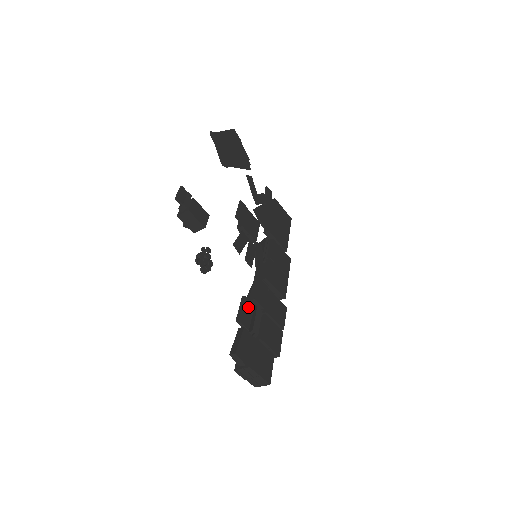
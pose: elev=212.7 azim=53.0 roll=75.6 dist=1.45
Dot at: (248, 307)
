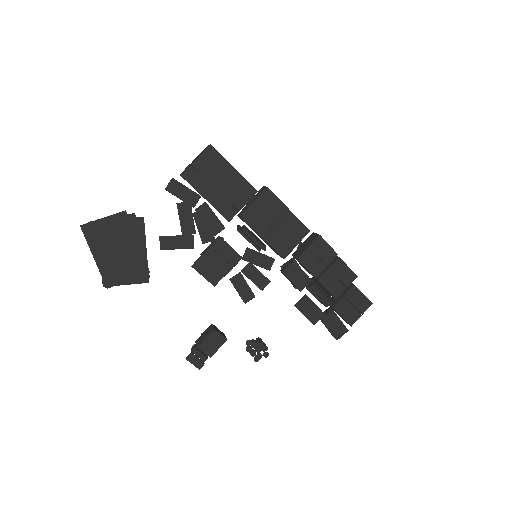
Dot at: (306, 306)
